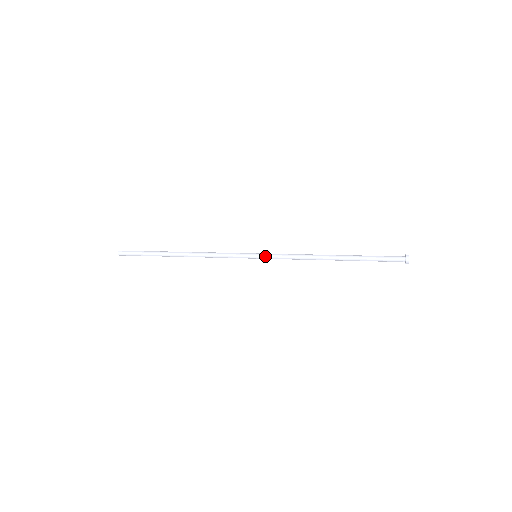
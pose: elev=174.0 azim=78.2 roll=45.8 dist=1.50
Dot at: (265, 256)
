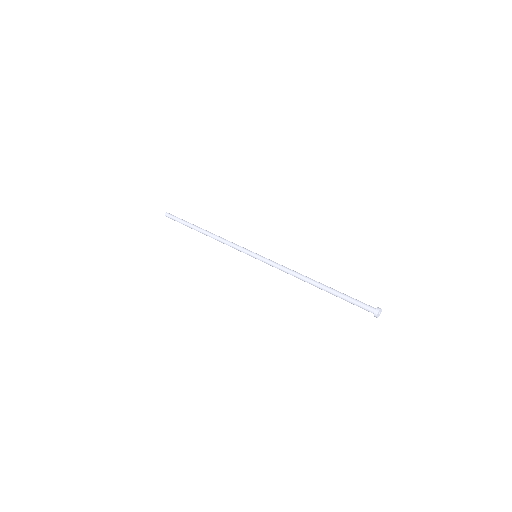
Dot at: (261, 259)
